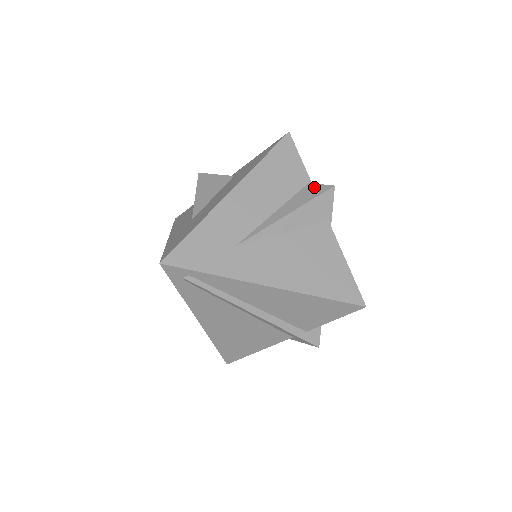
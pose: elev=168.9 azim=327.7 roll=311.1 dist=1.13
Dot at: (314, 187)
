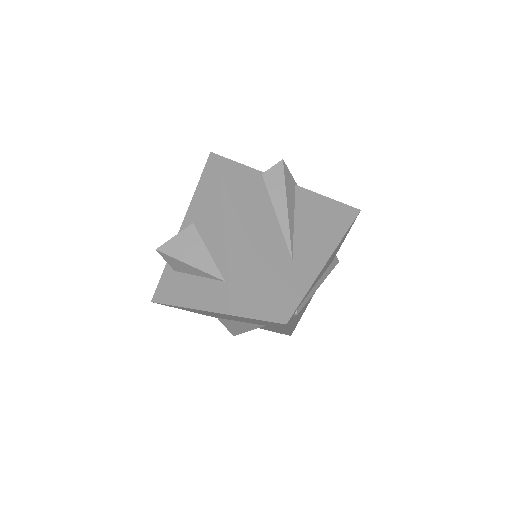
Dot at: (271, 173)
